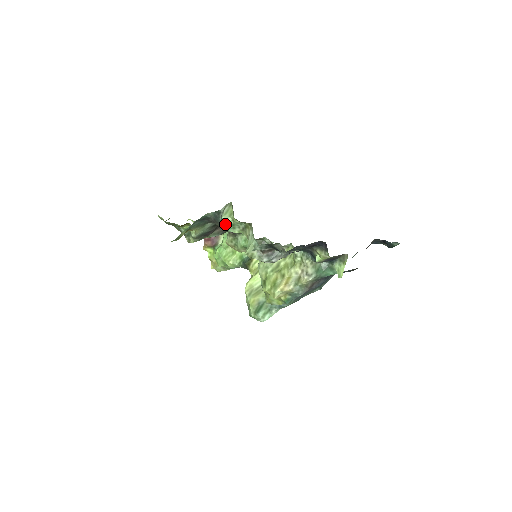
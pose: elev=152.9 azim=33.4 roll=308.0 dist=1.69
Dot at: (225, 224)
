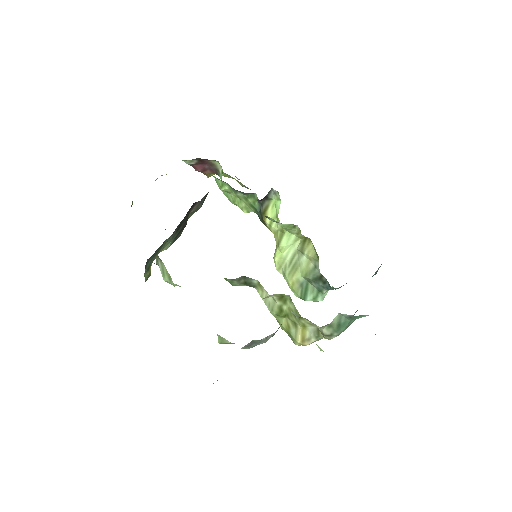
Dot at: (174, 285)
